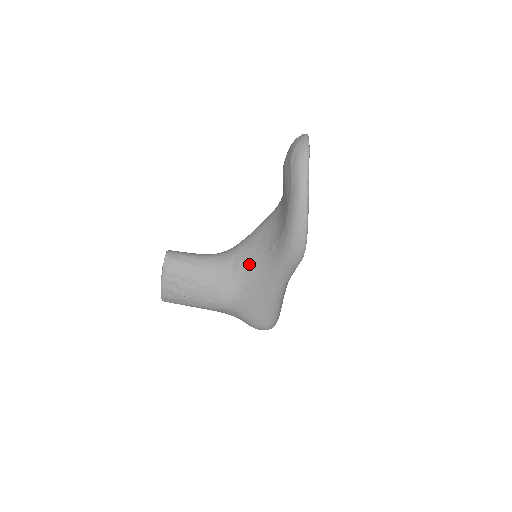
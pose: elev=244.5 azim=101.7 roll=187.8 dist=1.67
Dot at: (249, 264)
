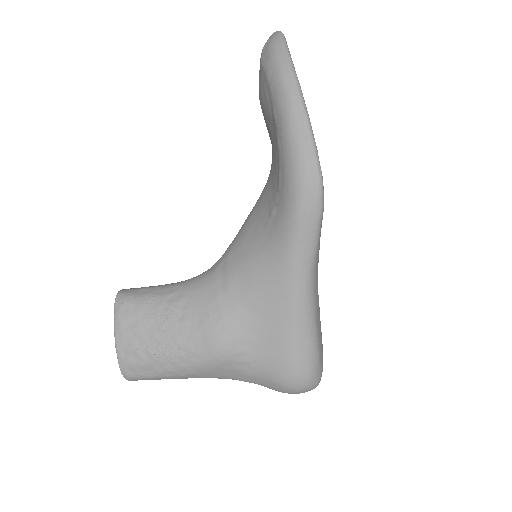
Dot at: (244, 261)
